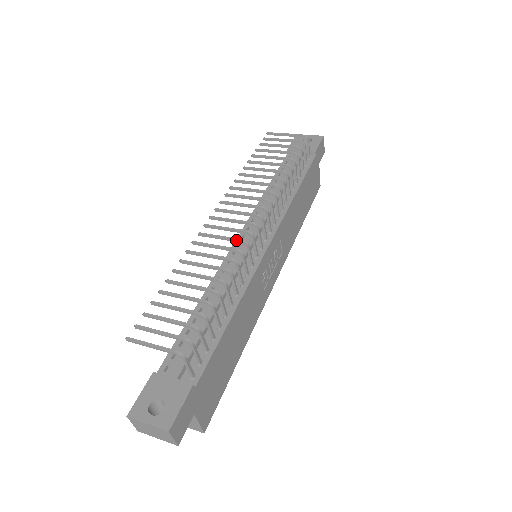
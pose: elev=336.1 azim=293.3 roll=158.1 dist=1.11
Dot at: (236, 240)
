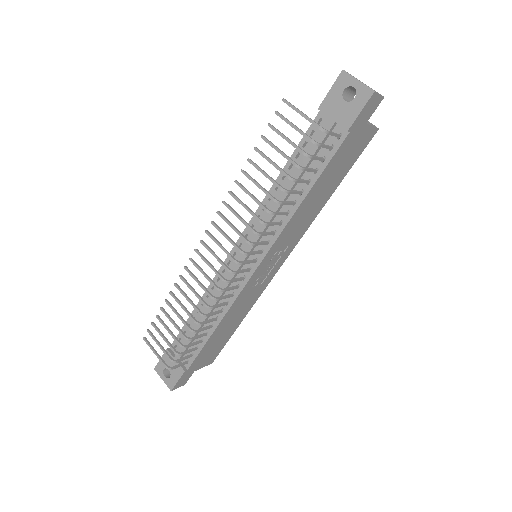
Dot at: occluded
